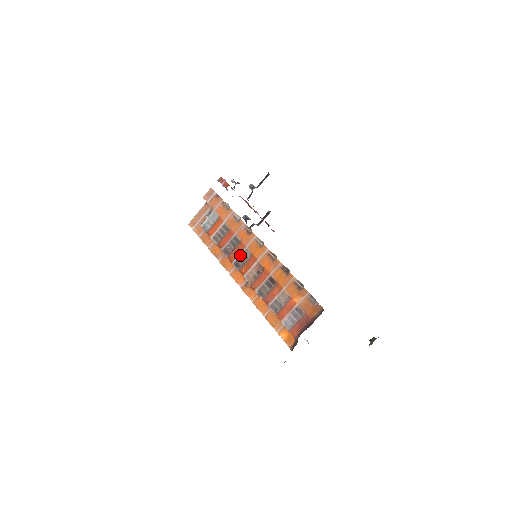
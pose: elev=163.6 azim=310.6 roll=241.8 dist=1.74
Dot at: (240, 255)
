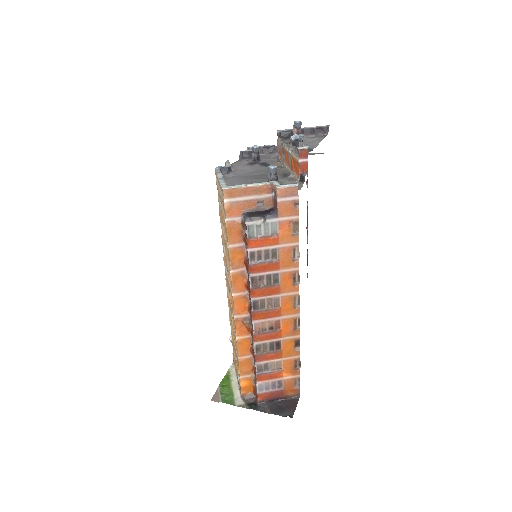
Dot at: (267, 298)
